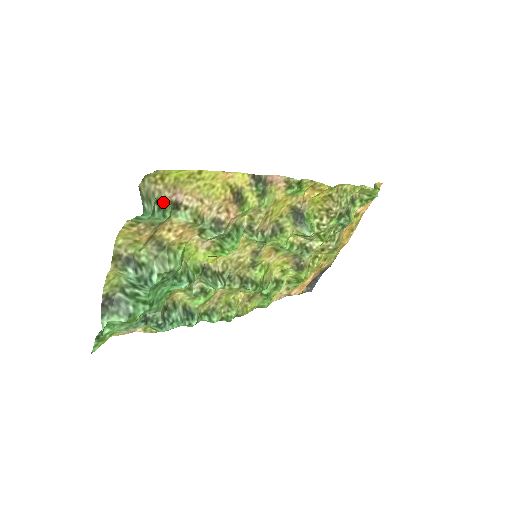
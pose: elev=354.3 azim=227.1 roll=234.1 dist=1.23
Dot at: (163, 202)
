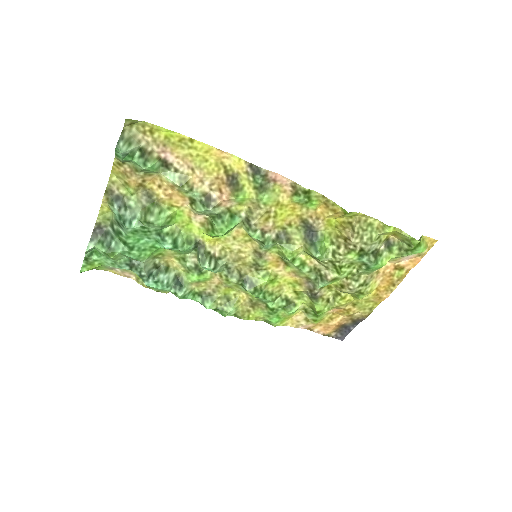
Dot at: (148, 153)
